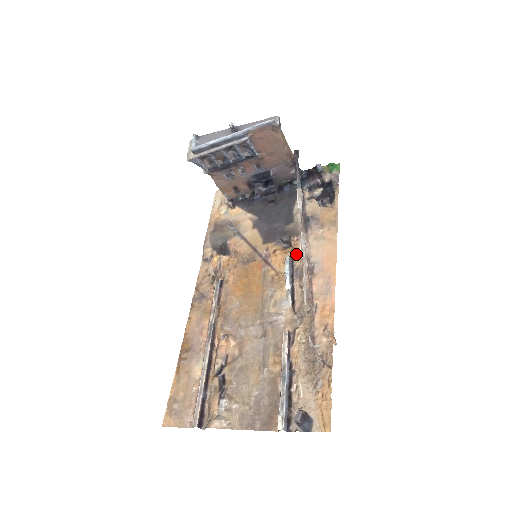
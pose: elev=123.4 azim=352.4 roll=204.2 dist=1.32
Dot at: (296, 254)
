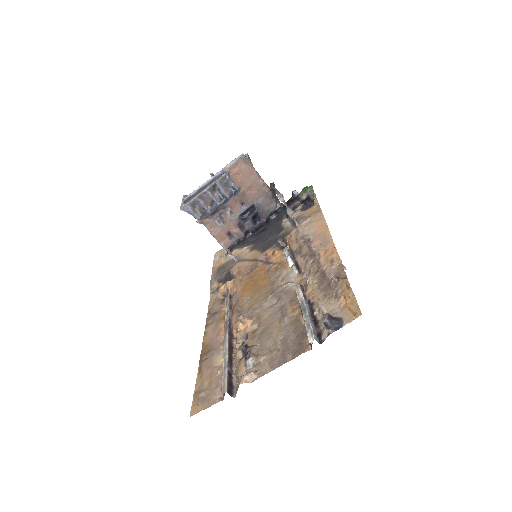
Dot at: (292, 244)
